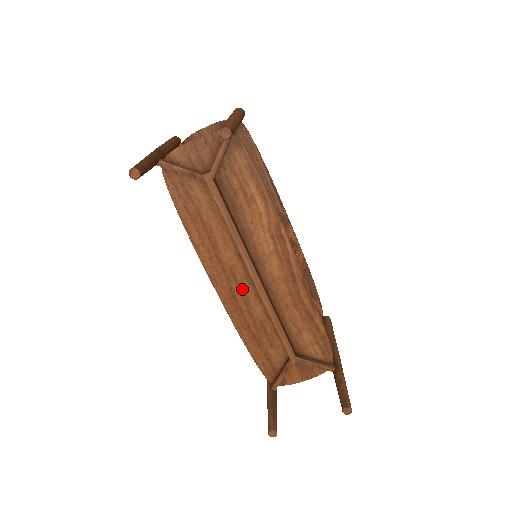
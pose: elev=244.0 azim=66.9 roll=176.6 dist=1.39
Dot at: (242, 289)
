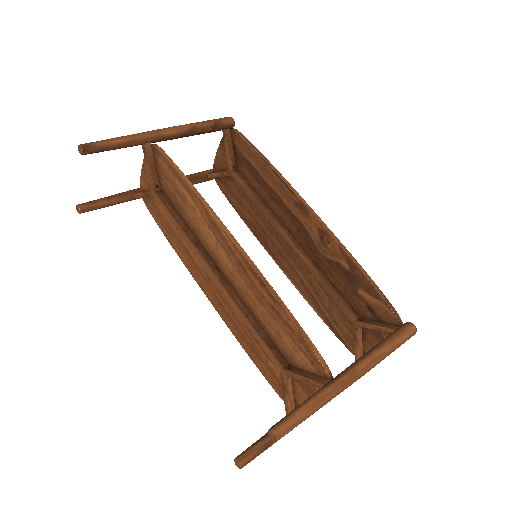
Dot at: (220, 292)
